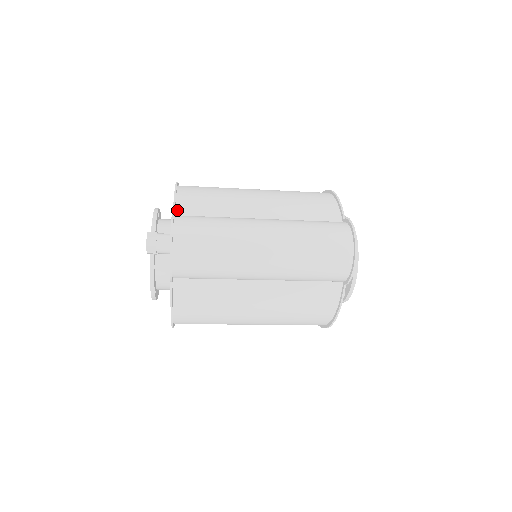
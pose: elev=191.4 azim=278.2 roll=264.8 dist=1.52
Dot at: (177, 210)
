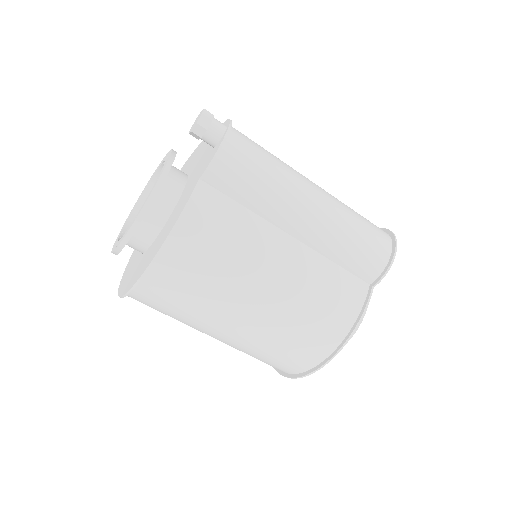
Dot at: occluded
